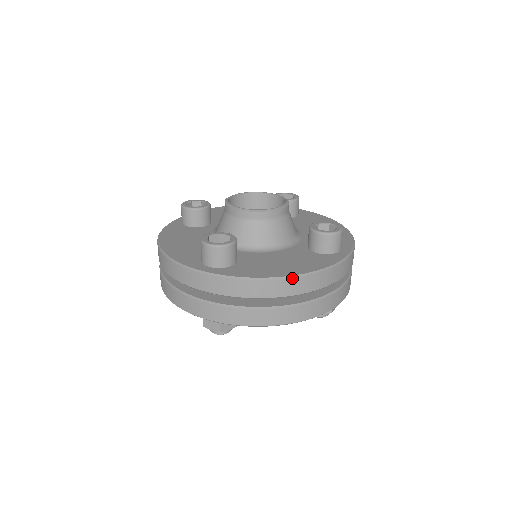
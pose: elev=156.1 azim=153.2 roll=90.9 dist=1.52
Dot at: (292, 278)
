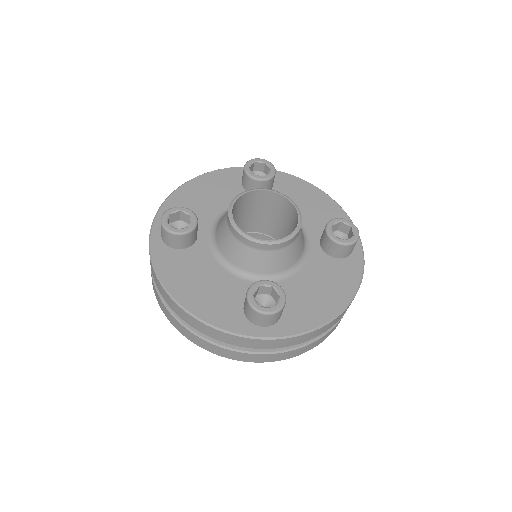
Dot at: (343, 312)
